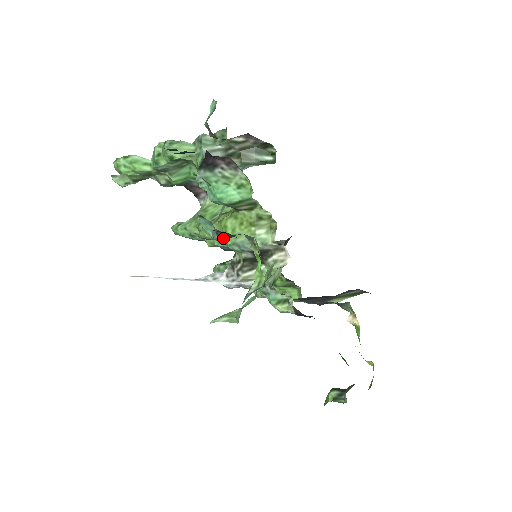
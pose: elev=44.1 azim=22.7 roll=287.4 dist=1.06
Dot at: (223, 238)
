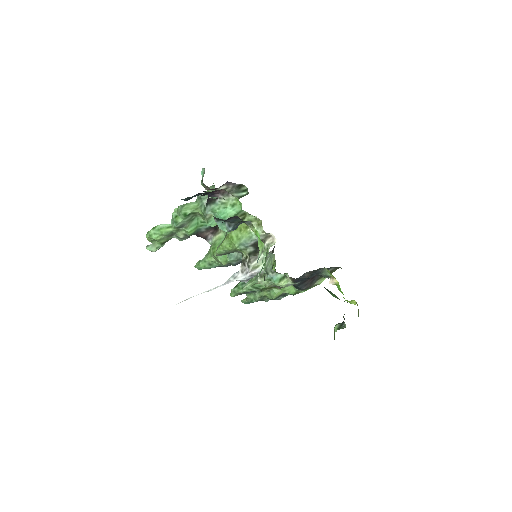
Dot at: (234, 228)
